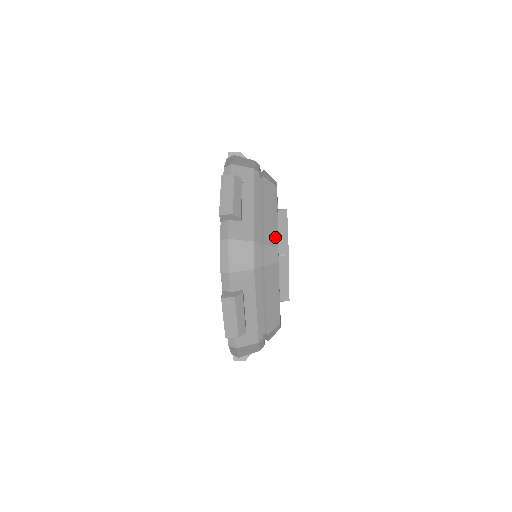
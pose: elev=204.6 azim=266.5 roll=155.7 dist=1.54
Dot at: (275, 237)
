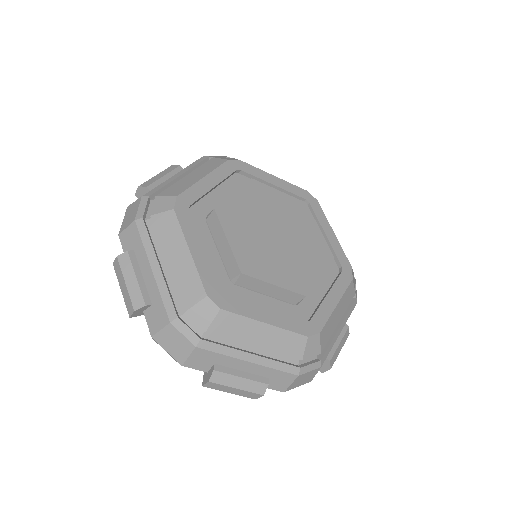
Dot at: (197, 285)
